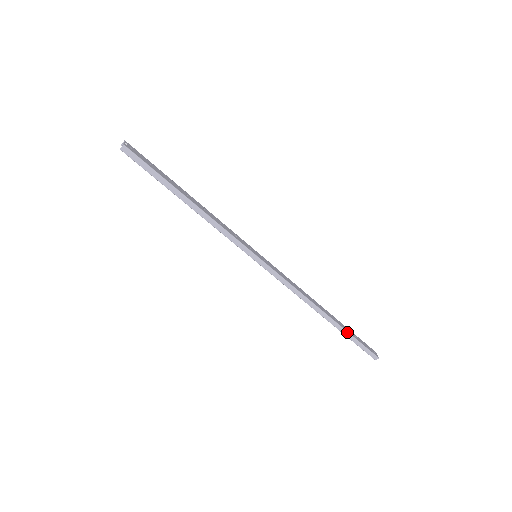
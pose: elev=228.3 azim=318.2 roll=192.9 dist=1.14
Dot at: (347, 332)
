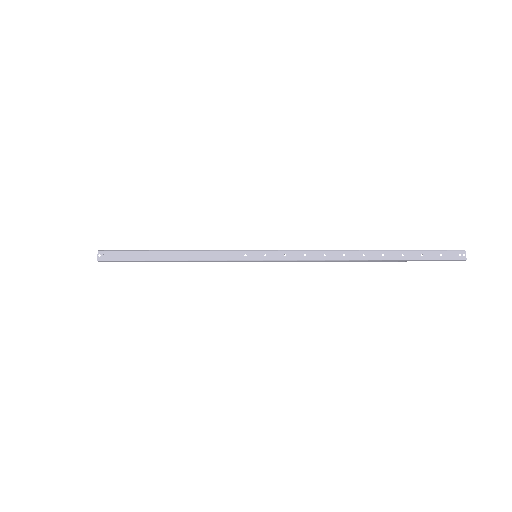
Dot at: (403, 260)
